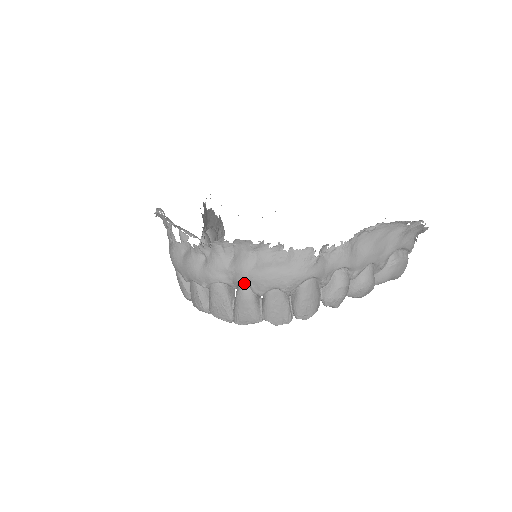
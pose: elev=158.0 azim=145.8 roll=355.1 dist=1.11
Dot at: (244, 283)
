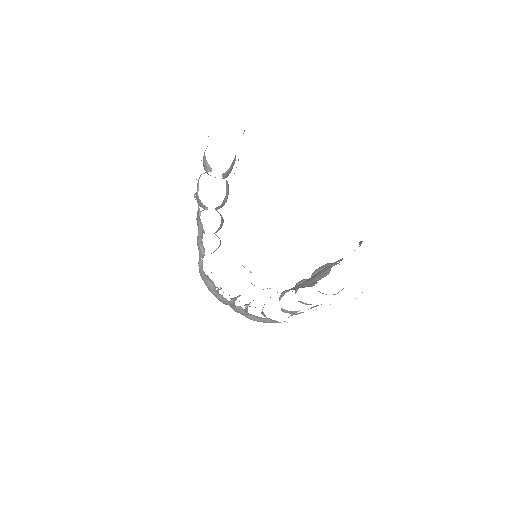
Dot at: occluded
